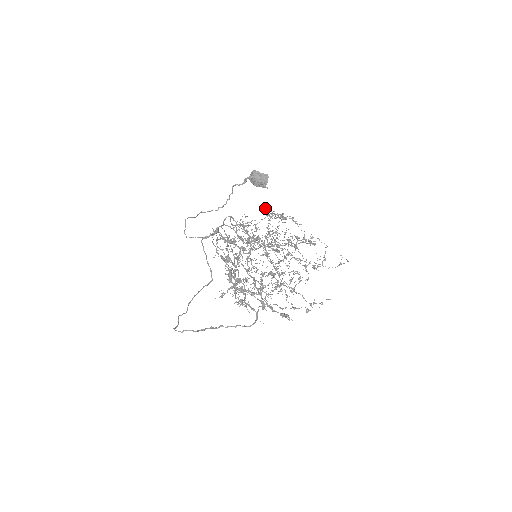
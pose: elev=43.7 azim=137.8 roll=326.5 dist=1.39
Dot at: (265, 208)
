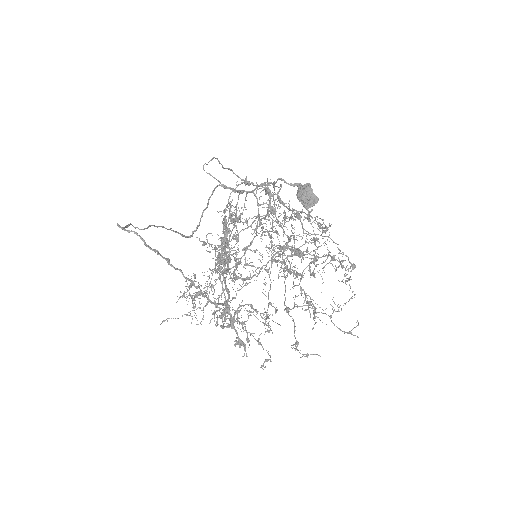
Dot at: (304, 216)
